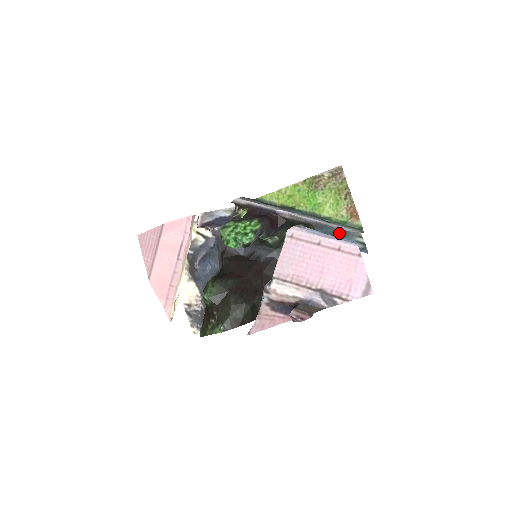
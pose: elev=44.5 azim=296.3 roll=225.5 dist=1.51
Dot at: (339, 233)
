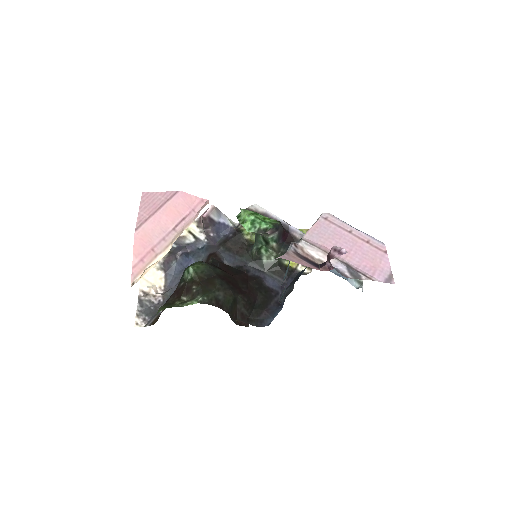
Dot at: occluded
